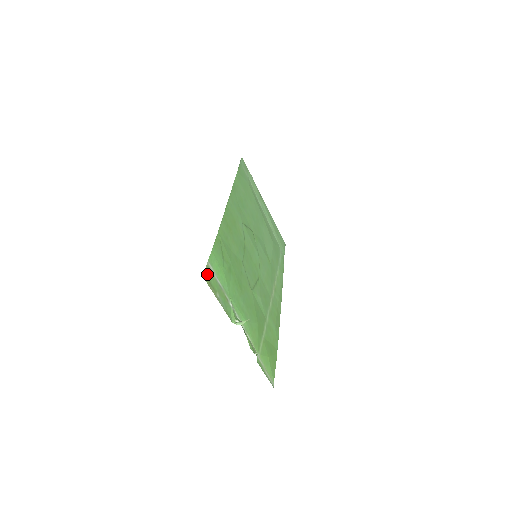
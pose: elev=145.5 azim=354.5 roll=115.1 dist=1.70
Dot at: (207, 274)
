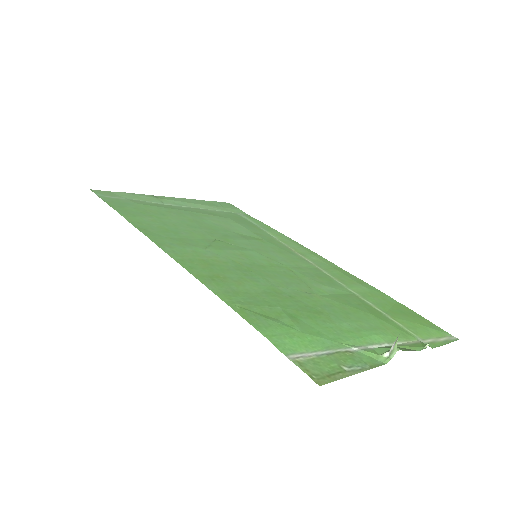
Dot at: (312, 372)
